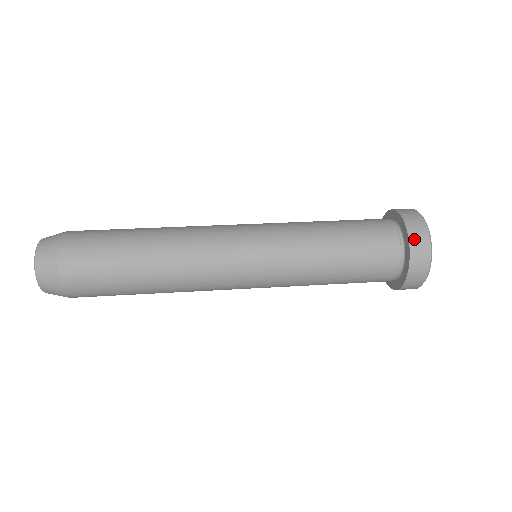
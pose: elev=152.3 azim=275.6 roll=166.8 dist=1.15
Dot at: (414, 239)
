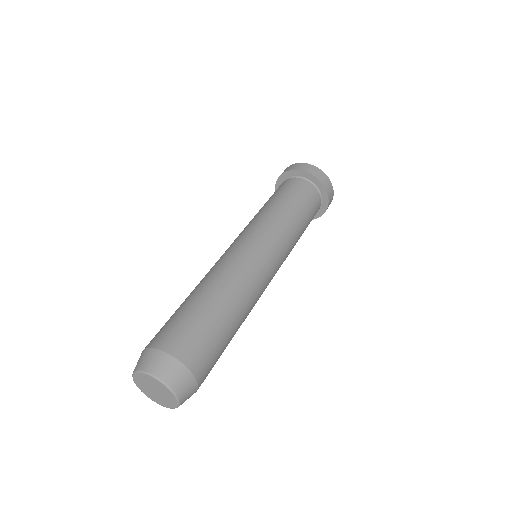
Dot at: occluded
